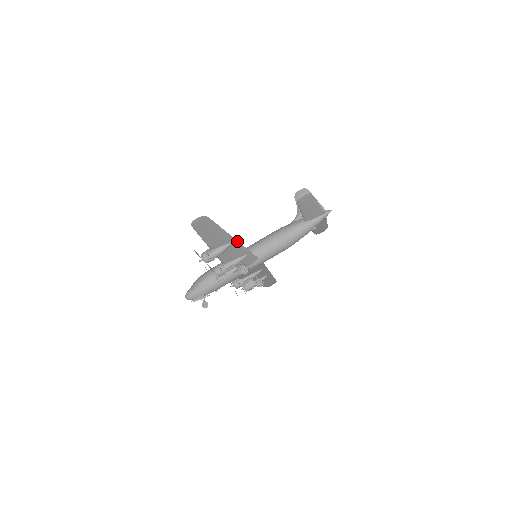
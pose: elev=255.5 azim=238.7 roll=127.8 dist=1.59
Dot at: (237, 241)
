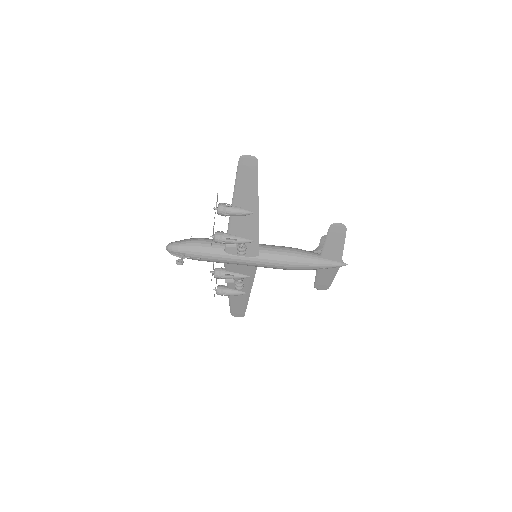
Dot at: (258, 216)
